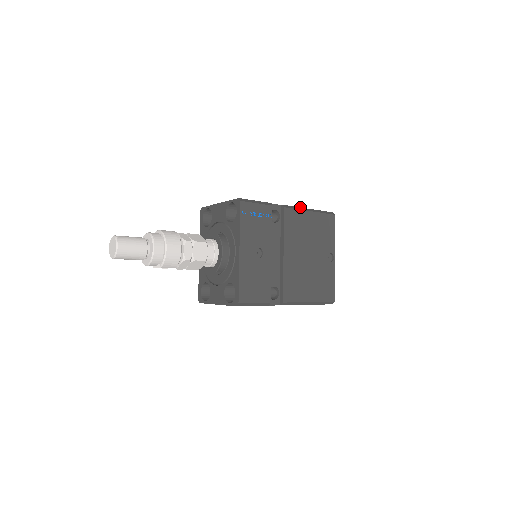
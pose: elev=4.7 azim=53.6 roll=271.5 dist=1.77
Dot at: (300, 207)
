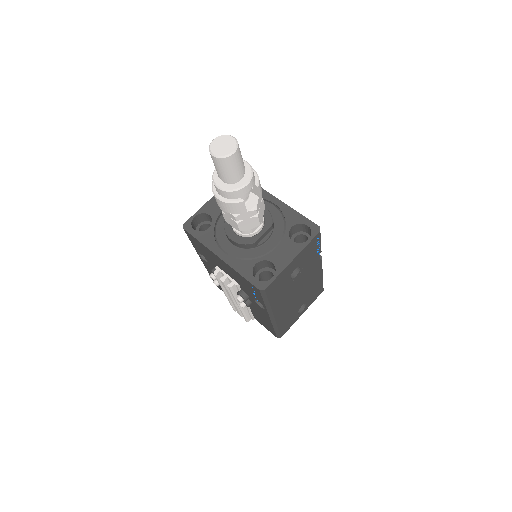
Dot at: occluded
